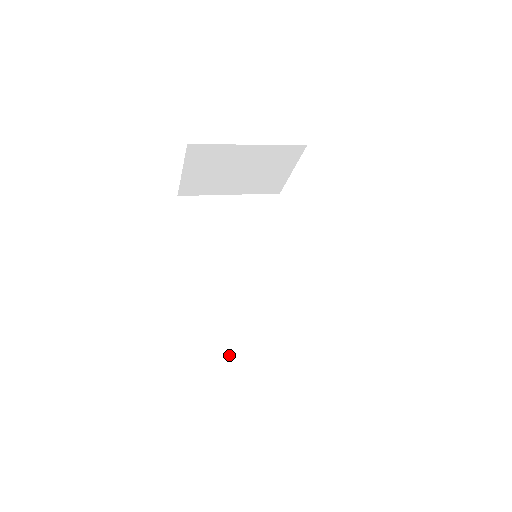
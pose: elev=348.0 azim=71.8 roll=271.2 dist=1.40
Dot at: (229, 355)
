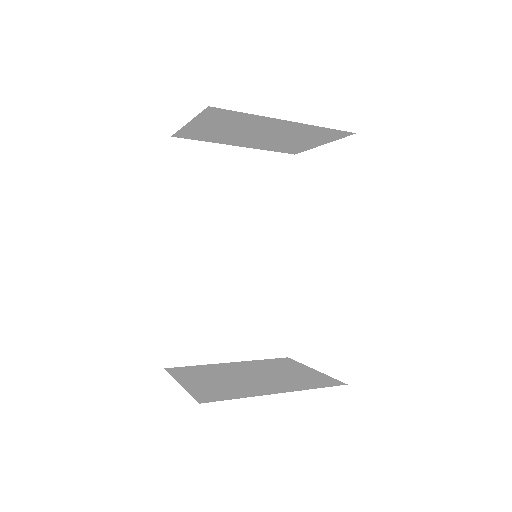
Dot at: (198, 349)
